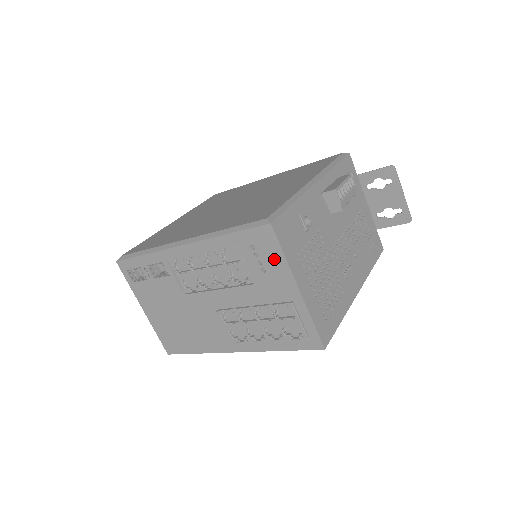
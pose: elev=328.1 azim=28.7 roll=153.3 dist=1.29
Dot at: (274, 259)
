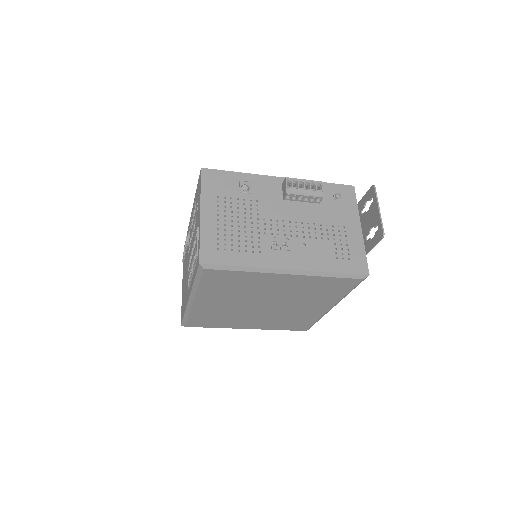
Dot at: (199, 195)
